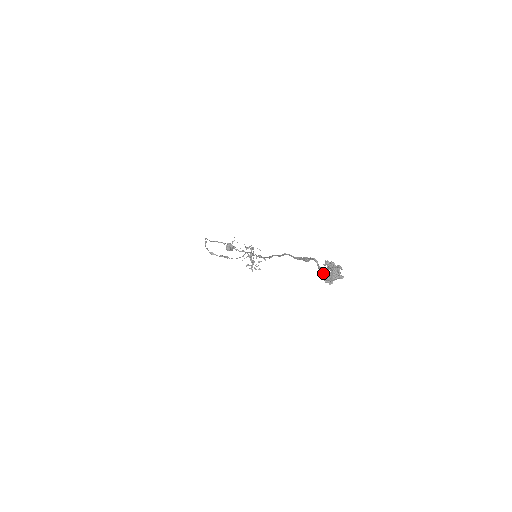
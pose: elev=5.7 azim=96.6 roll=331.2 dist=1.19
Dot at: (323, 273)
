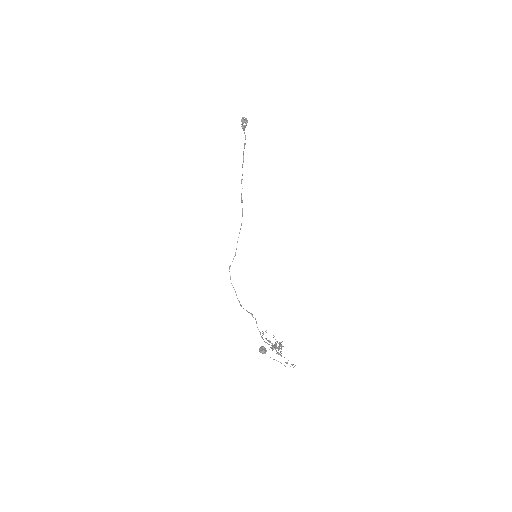
Dot at: (242, 127)
